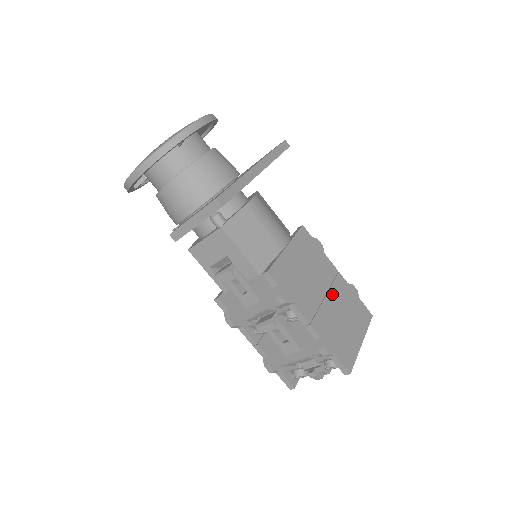
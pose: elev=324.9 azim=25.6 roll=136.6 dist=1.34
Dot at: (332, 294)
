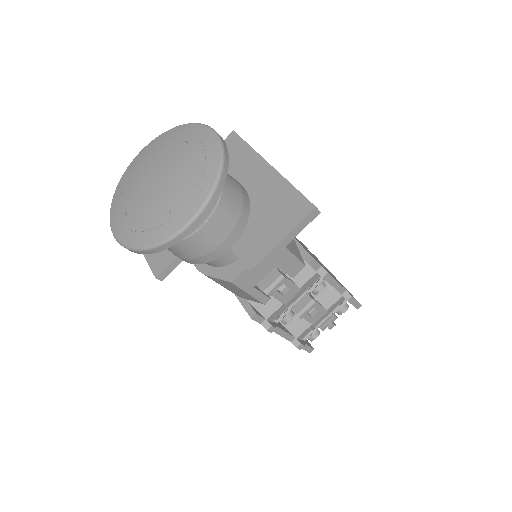
Dot at: occluded
